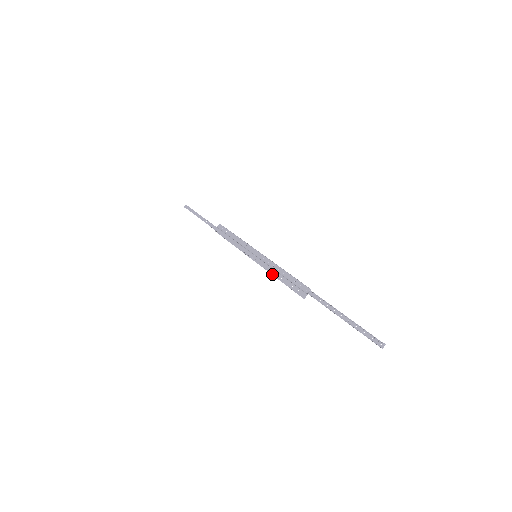
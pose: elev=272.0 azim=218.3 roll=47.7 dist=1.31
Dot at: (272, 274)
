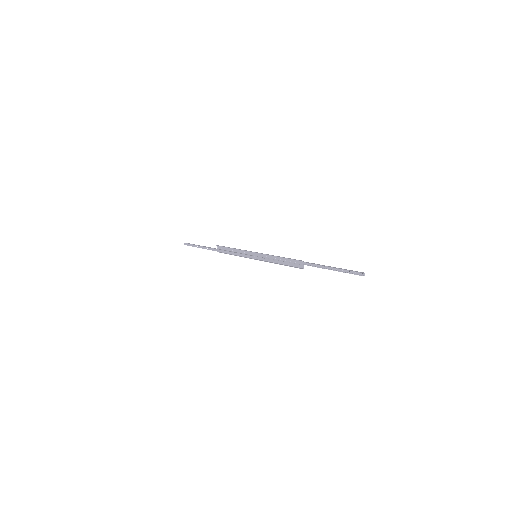
Dot at: (274, 263)
